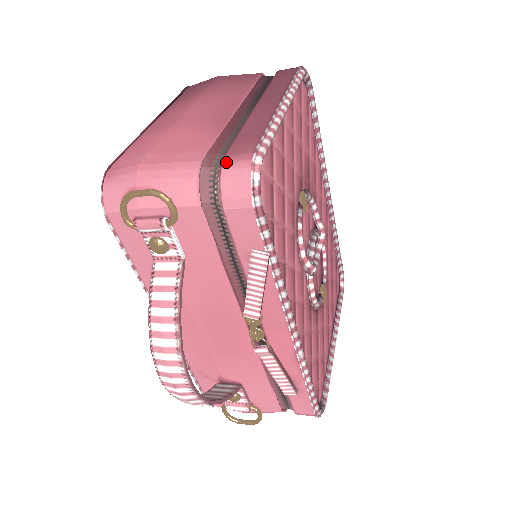
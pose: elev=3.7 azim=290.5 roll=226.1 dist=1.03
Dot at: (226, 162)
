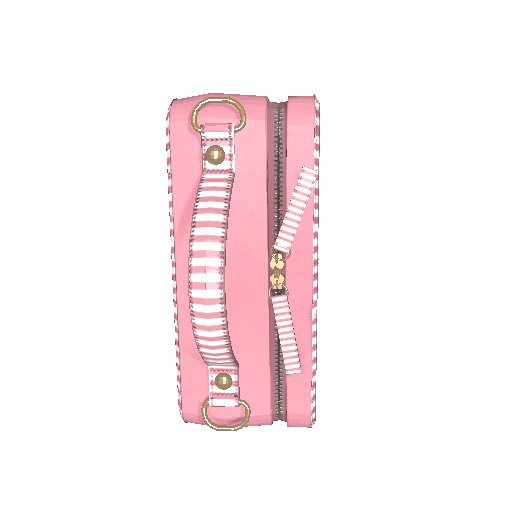
Dot at: (291, 96)
